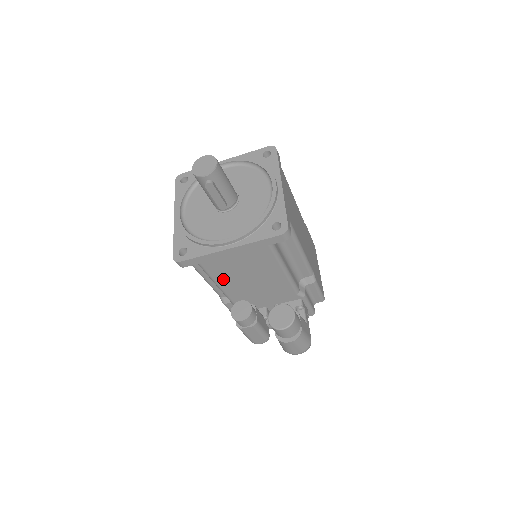
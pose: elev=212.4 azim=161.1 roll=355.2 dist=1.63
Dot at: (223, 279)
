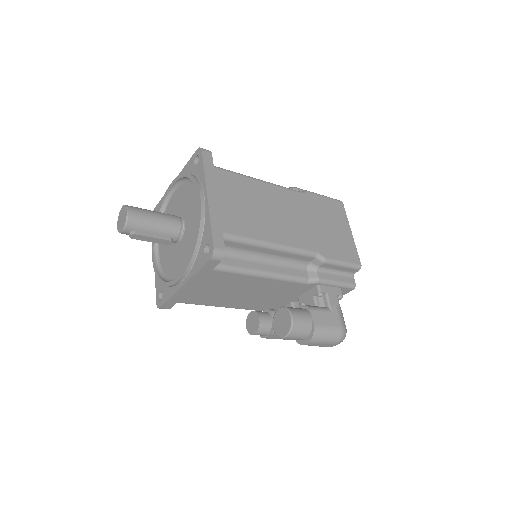
Dot at: (216, 302)
